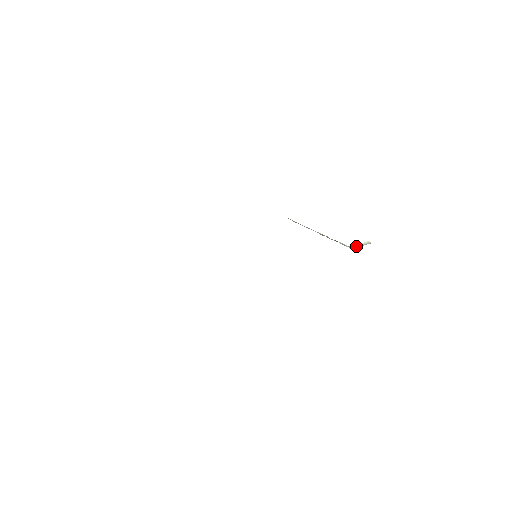
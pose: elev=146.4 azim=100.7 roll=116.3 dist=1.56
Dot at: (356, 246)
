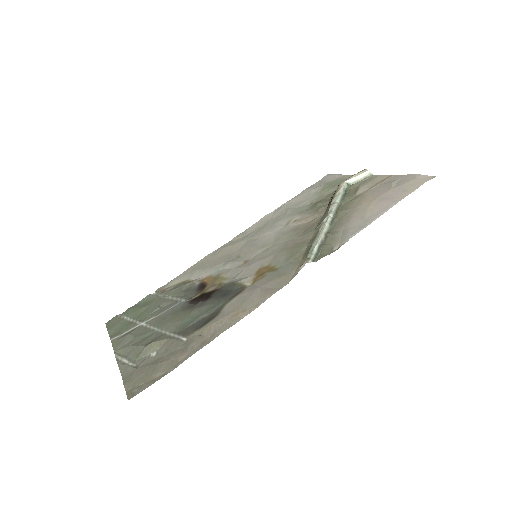
Dot at: (354, 181)
